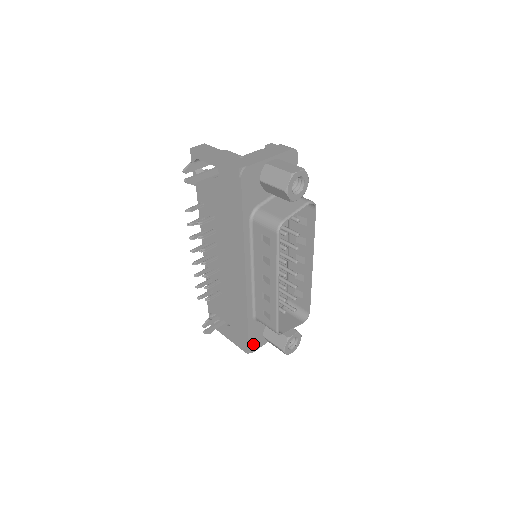
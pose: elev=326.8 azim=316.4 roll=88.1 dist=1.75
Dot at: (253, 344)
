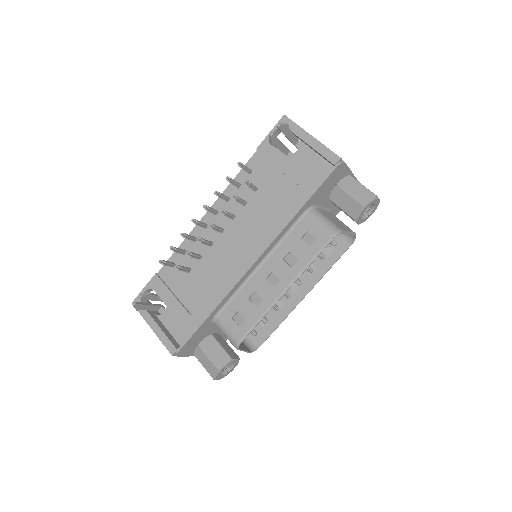
Dot at: (186, 347)
